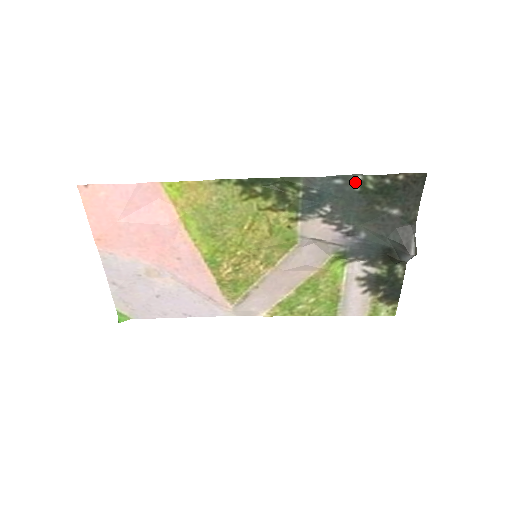
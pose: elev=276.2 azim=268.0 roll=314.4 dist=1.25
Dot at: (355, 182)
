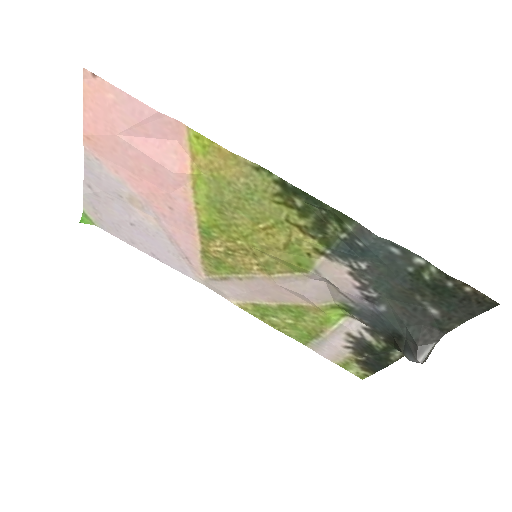
Dot at: (413, 262)
